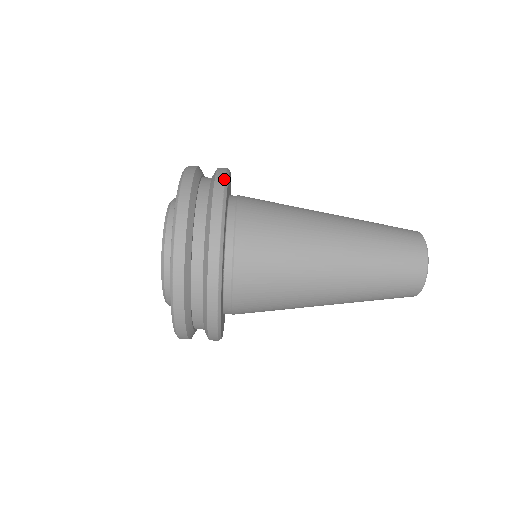
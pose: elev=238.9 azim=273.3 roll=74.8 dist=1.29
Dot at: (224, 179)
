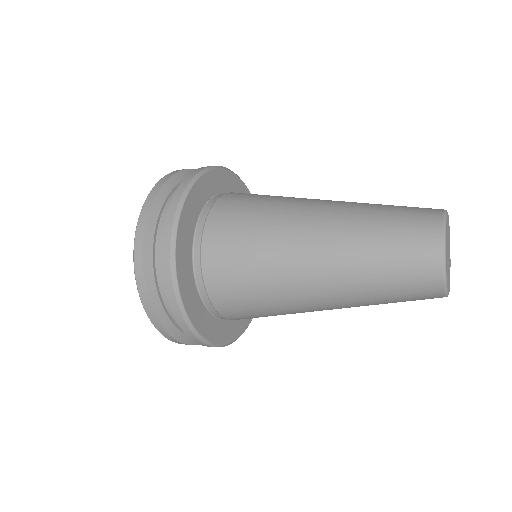
Dot at: (200, 341)
